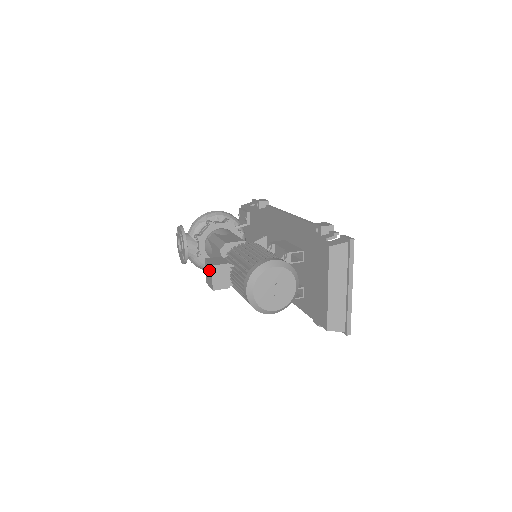
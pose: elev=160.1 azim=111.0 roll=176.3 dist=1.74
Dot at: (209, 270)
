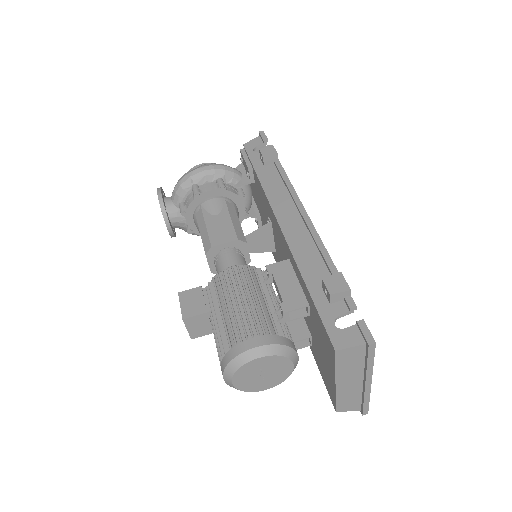
Dot at: occluded
